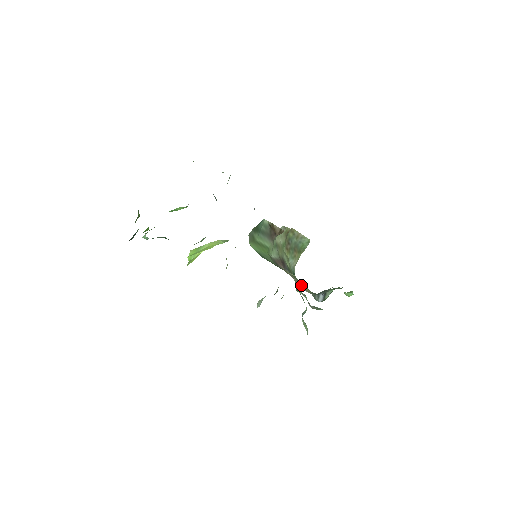
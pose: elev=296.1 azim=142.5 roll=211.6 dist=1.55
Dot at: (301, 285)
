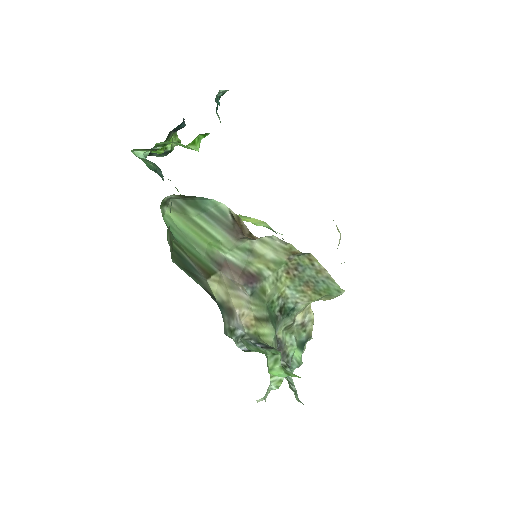
Dot at: (253, 318)
